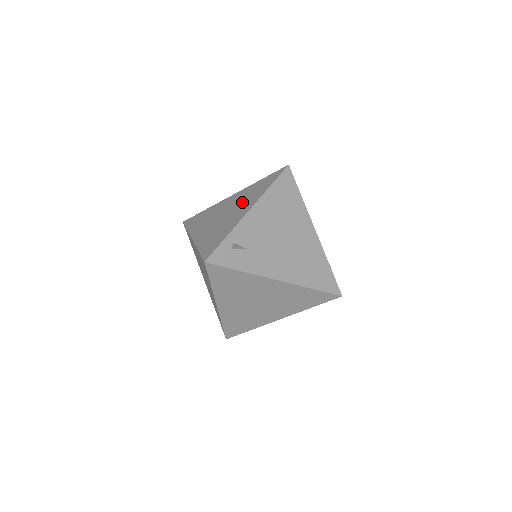
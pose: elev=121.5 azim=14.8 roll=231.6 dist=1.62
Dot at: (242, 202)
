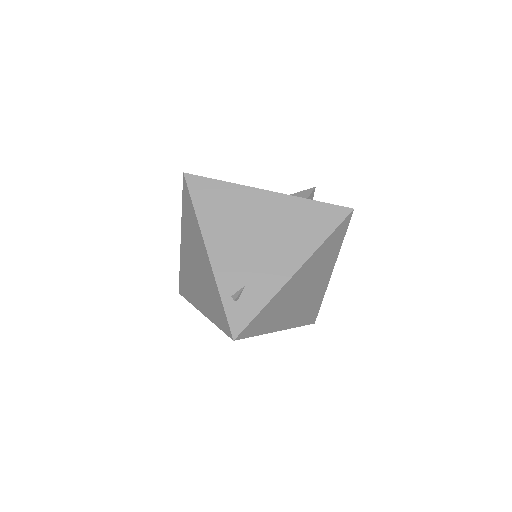
Dot at: (194, 246)
